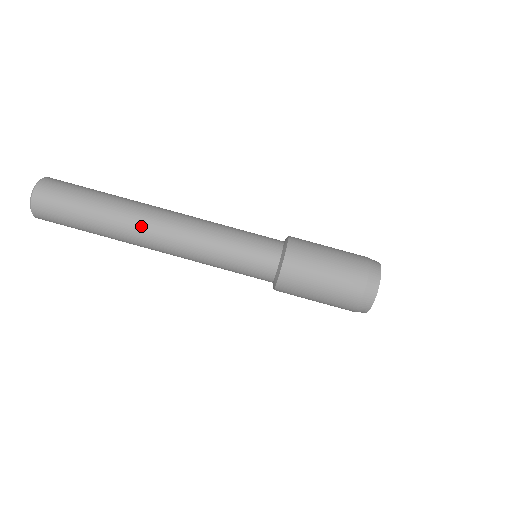
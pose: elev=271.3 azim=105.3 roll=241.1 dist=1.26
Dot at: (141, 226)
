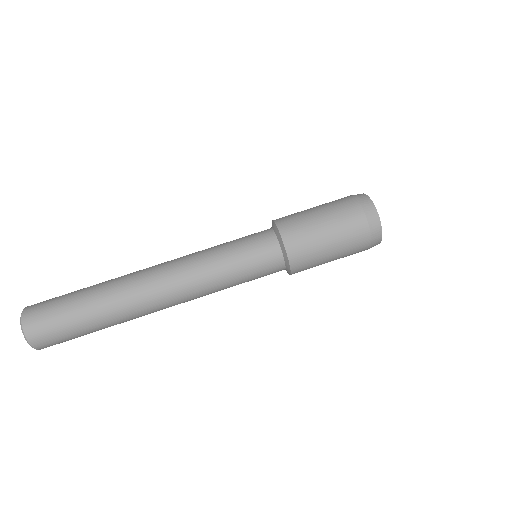
Dot at: (137, 284)
